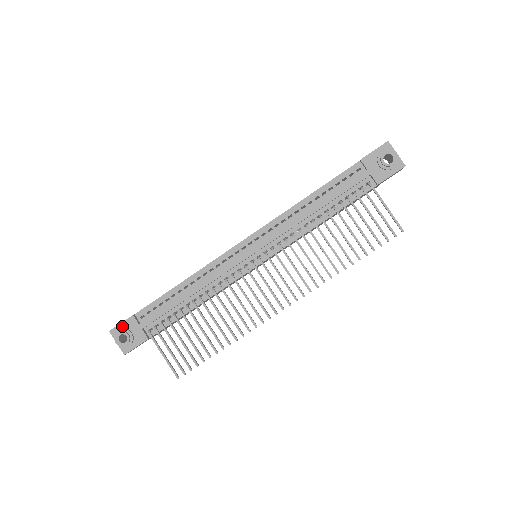
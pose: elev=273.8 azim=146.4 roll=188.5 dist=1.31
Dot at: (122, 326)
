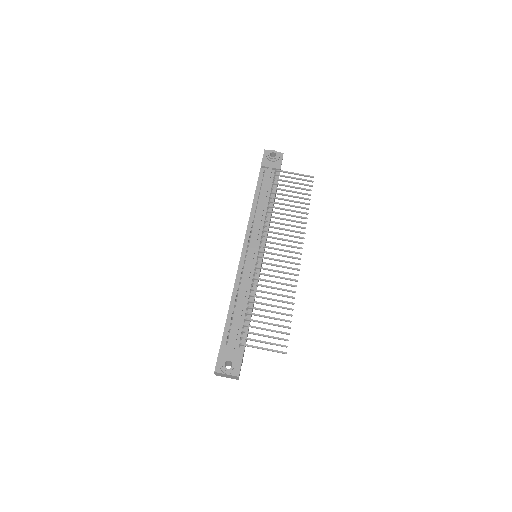
Dot at: (220, 360)
